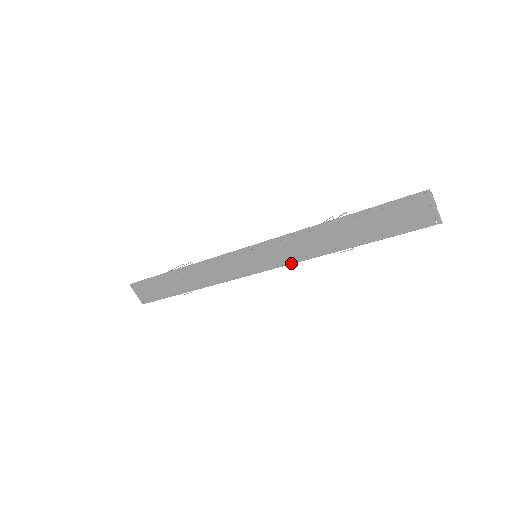
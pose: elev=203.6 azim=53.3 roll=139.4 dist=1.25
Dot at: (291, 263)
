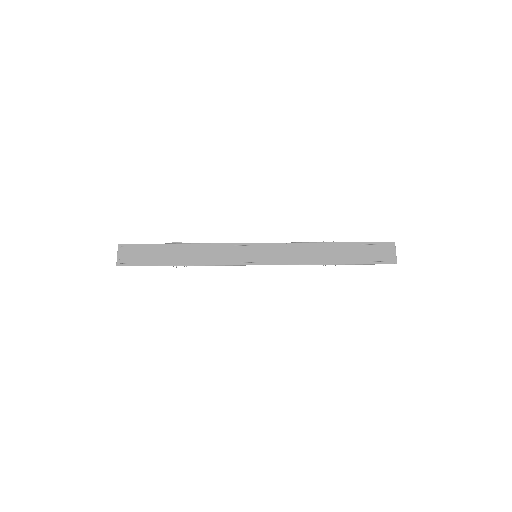
Dot at: (286, 264)
